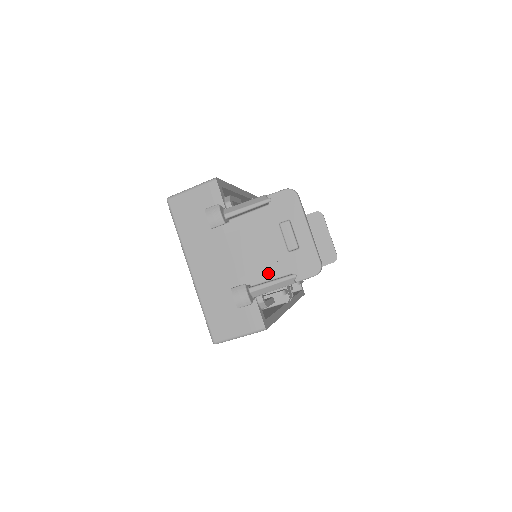
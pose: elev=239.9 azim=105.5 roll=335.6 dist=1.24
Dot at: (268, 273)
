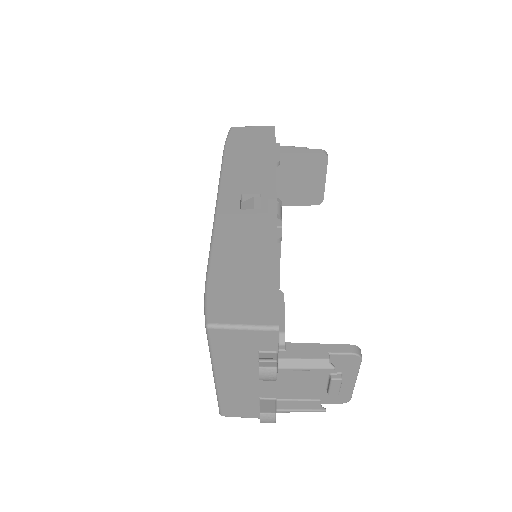
Dot at: (298, 396)
